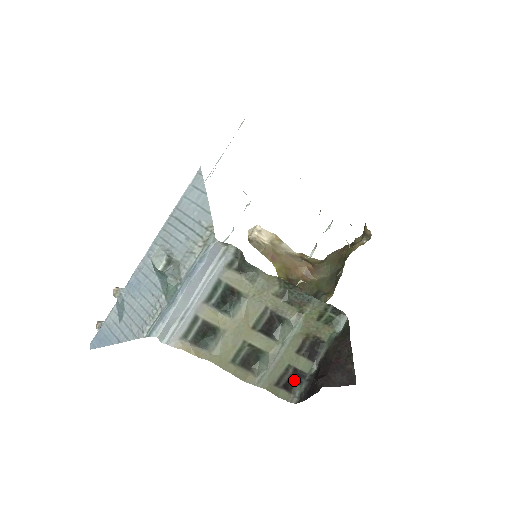
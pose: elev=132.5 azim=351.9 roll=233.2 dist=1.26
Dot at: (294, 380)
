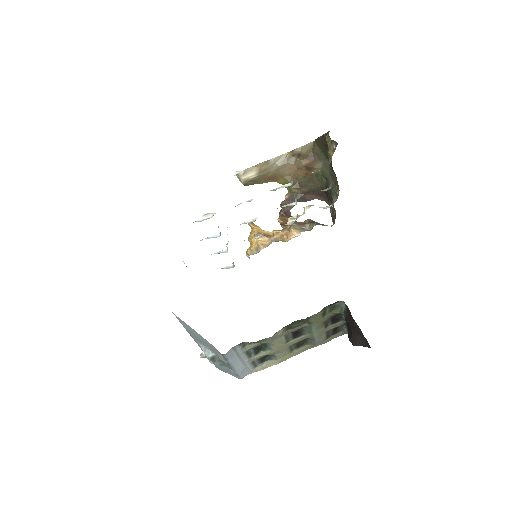
Dot at: (337, 327)
